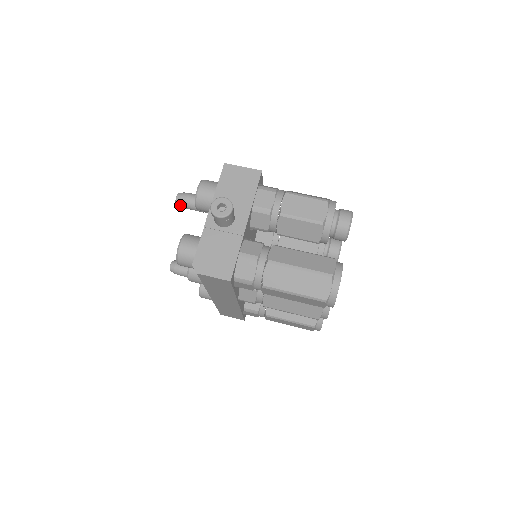
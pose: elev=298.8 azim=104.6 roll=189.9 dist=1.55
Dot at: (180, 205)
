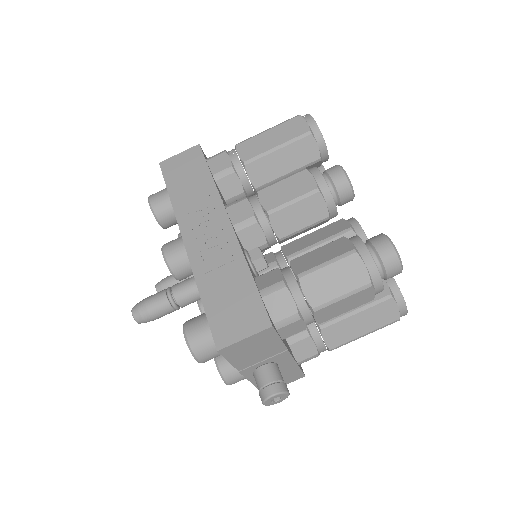
Dot at: occluded
